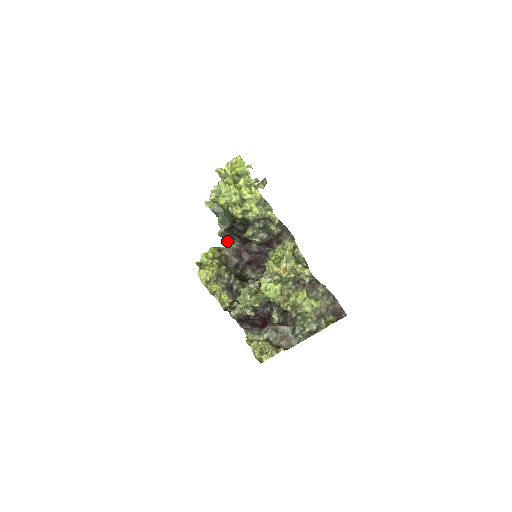
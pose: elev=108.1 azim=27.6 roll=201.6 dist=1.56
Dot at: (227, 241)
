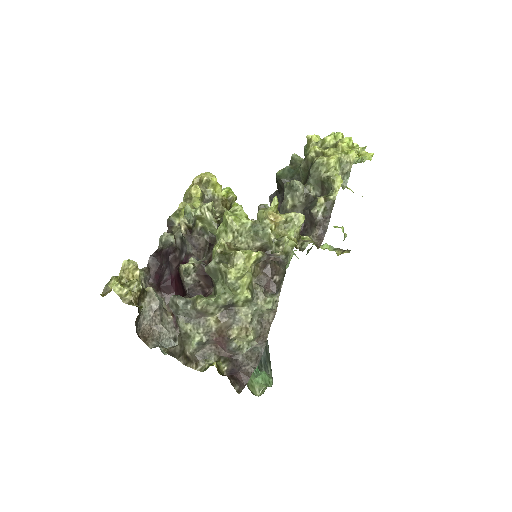
Dot at: occluded
